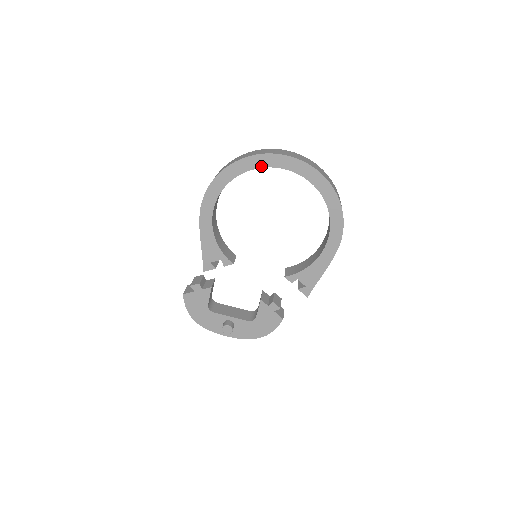
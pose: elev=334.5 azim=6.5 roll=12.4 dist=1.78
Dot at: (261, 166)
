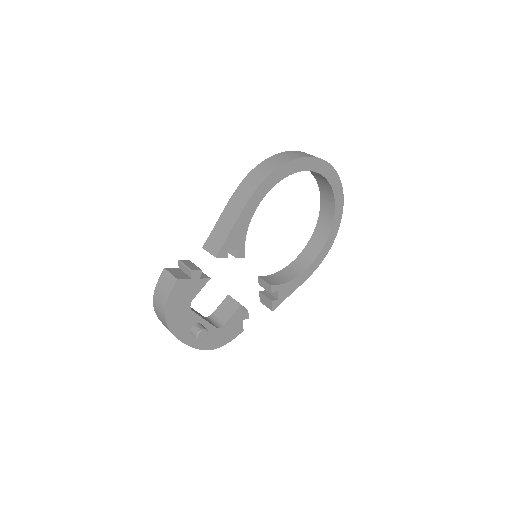
Dot at: (321, 172)
